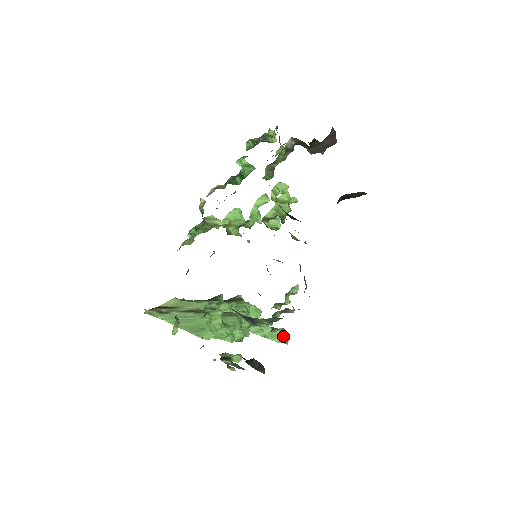
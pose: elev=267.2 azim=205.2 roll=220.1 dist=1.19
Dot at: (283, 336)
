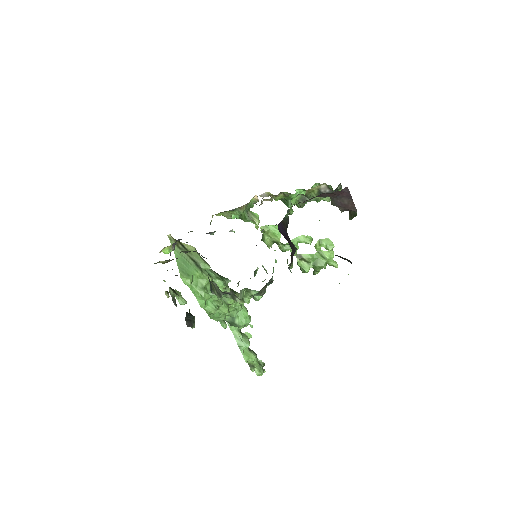
Dot at: (254, 363)
